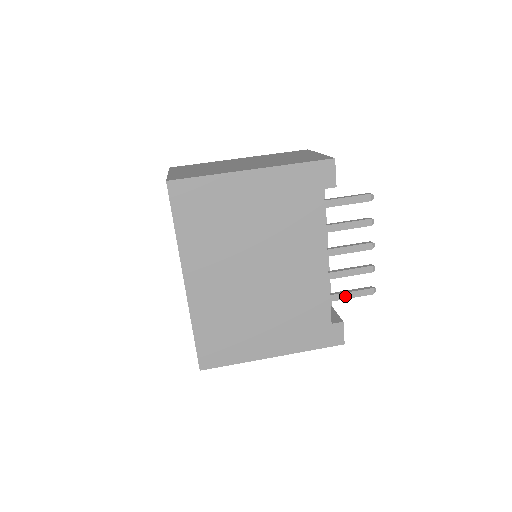
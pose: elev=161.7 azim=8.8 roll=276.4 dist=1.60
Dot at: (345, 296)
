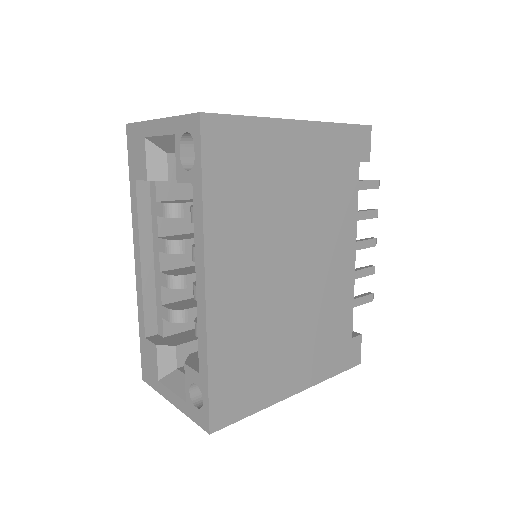
Dot at: occluded
